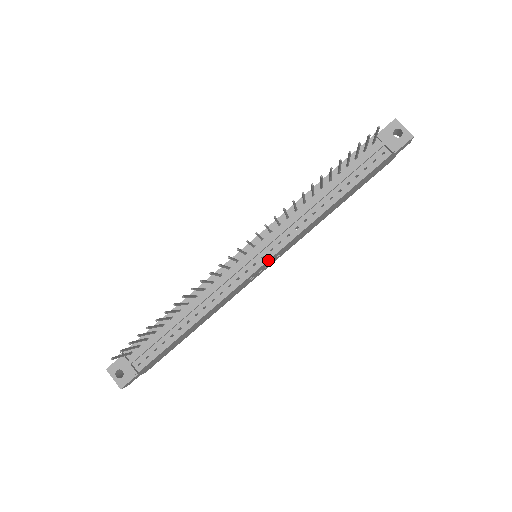
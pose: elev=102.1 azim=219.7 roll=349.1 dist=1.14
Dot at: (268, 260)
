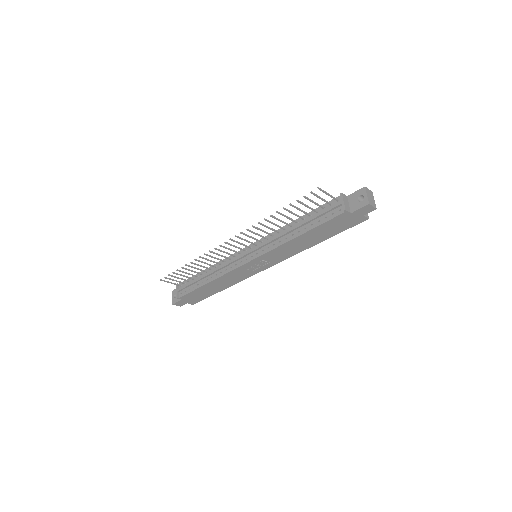
Dot at: (253, 259)
